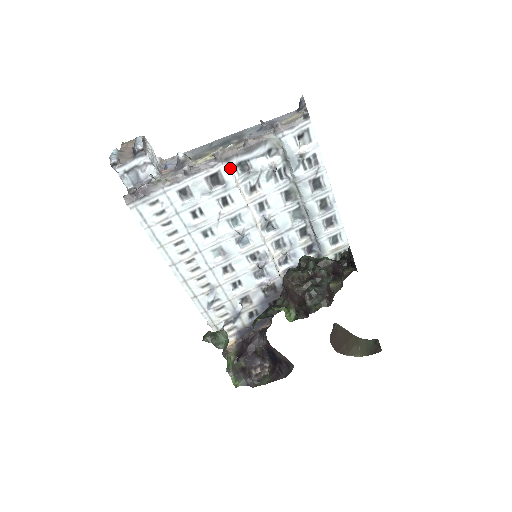
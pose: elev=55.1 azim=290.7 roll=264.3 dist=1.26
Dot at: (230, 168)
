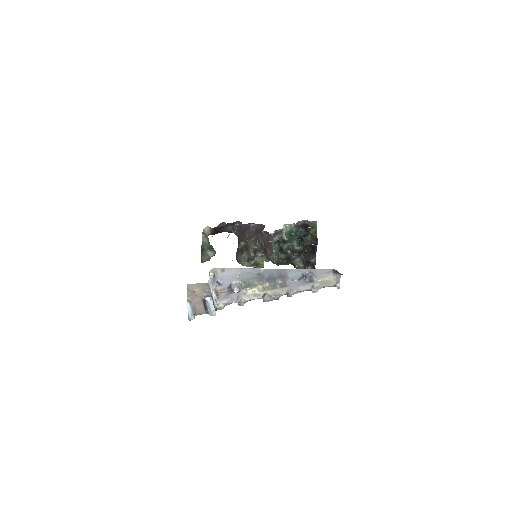
Dot at: occluded
